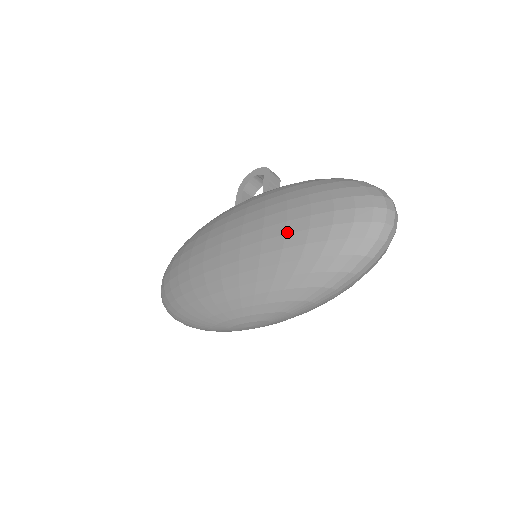
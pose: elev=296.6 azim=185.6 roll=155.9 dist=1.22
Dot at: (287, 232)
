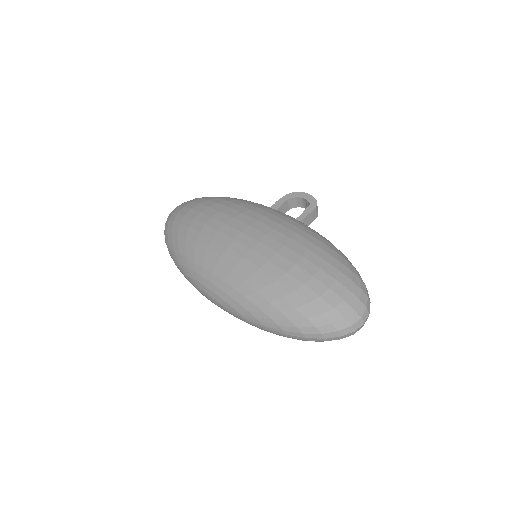
Dot at: (289, 272)
